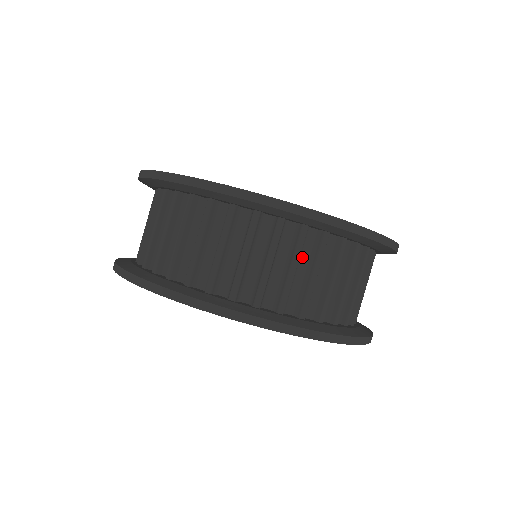
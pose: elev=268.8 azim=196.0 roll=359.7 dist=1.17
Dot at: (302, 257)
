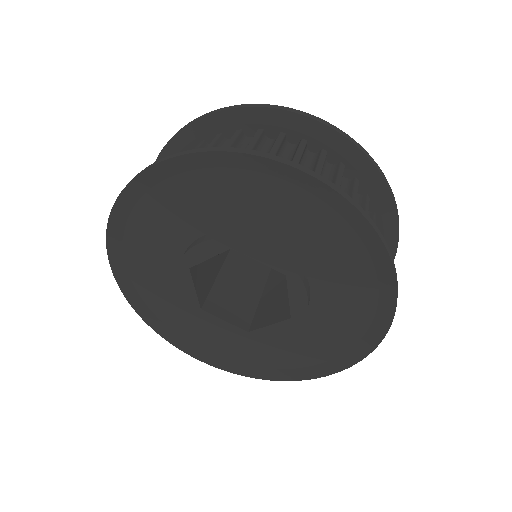
Dot at: occluded
